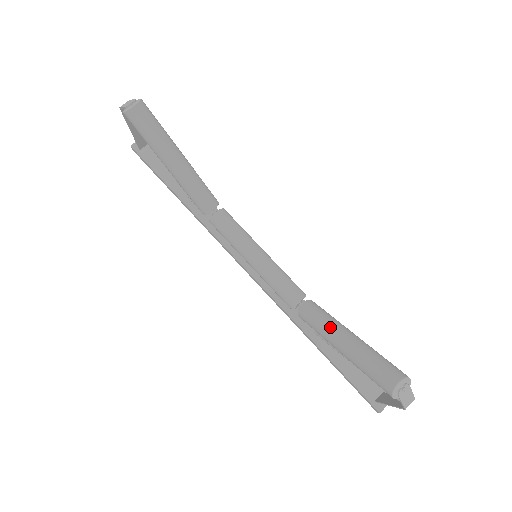
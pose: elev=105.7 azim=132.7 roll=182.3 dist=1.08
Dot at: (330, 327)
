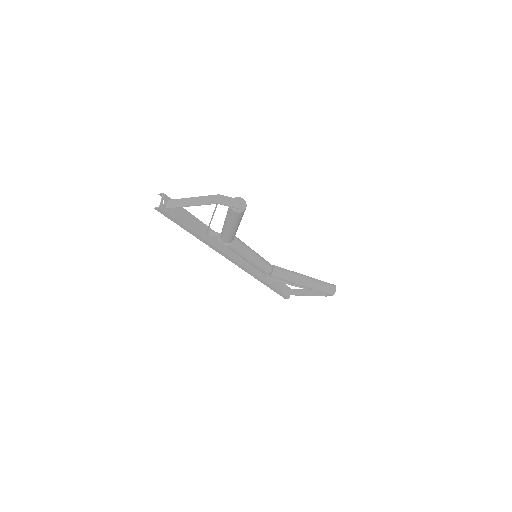
Dot at: (296, 277)
